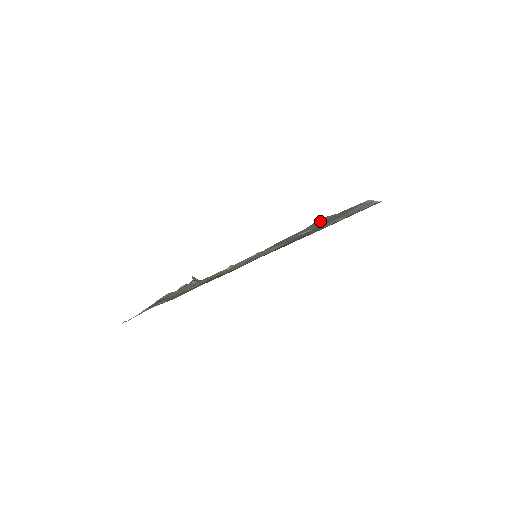
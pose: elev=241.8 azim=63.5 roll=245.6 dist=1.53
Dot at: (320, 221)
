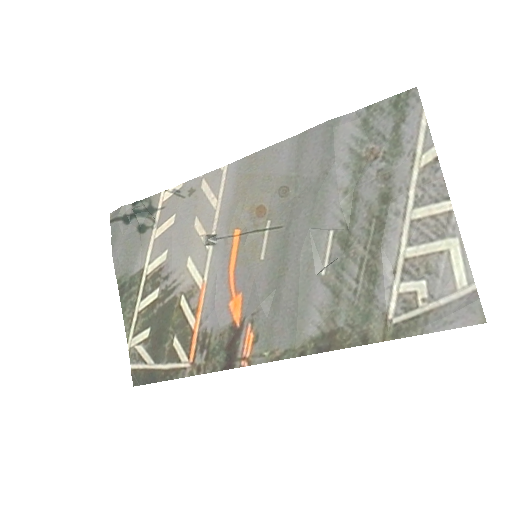
Dot at: (335, 157)
